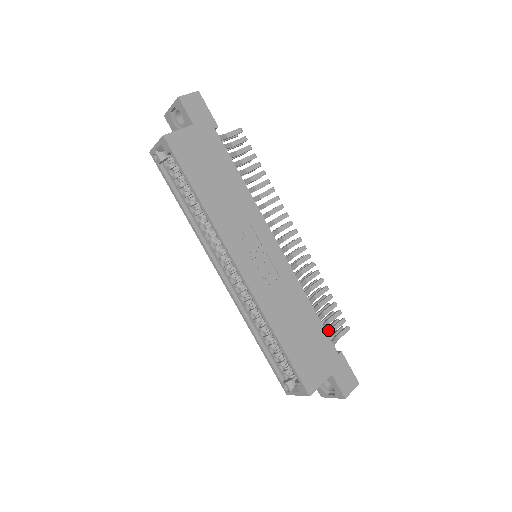
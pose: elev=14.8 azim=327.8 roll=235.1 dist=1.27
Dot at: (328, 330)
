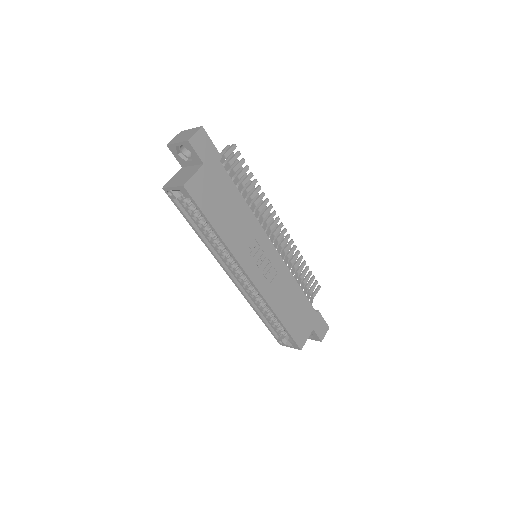
Dot at: (307, 294)
